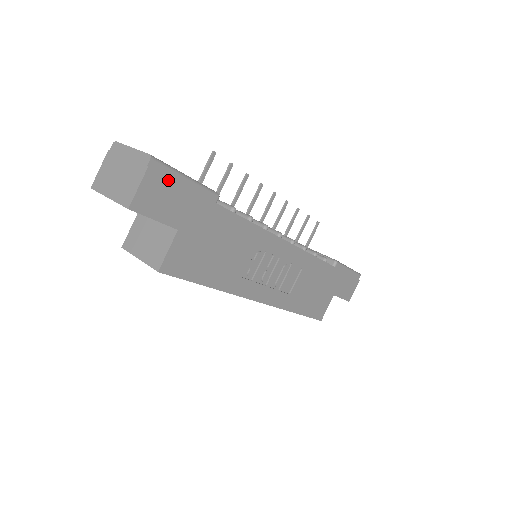
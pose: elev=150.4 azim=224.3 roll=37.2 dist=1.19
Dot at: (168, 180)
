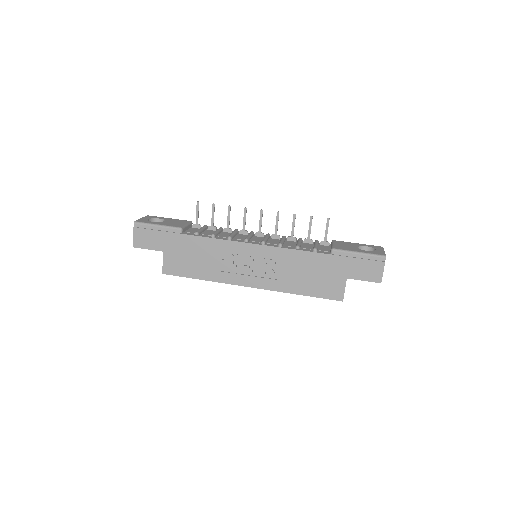
Dot at: (146, 230)
